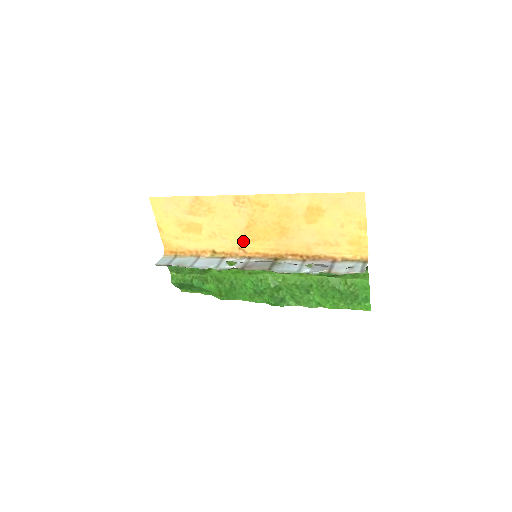
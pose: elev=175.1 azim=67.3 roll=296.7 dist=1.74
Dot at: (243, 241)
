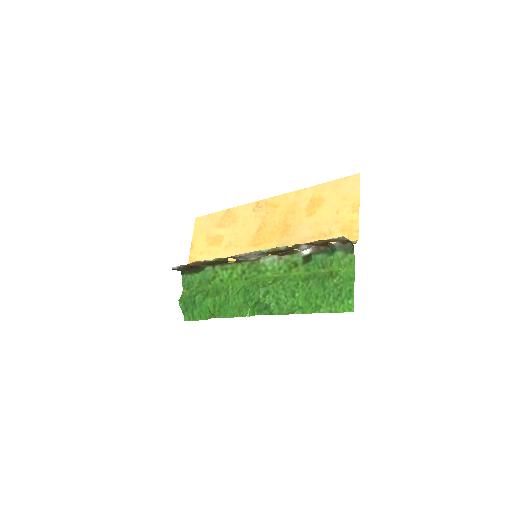
Dot at: (251, 246)
